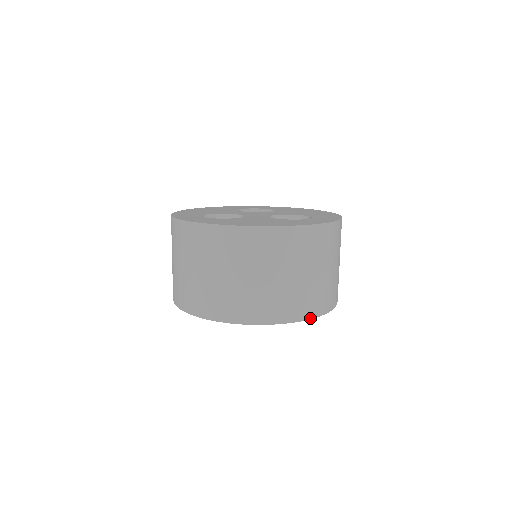
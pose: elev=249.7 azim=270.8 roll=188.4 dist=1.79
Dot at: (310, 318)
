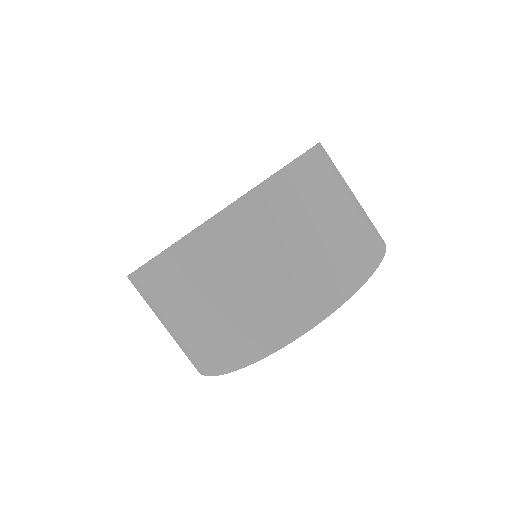
Dot at: (385, 250)
